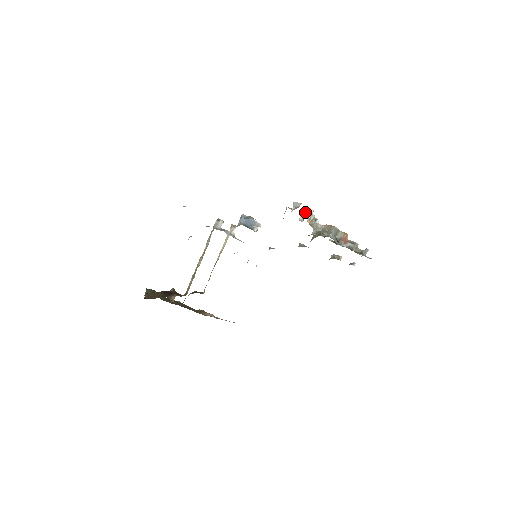
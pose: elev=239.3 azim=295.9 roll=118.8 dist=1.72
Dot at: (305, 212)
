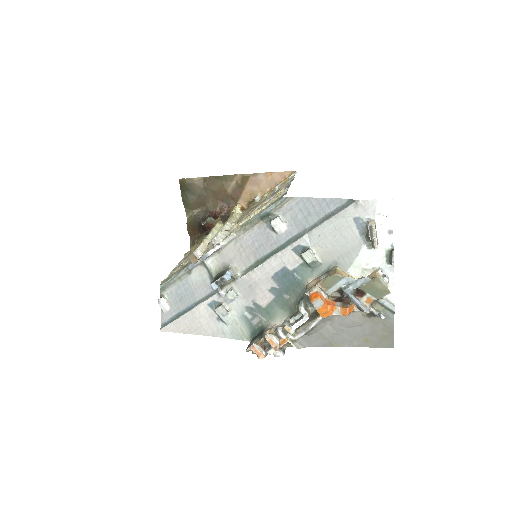
Dot at: (267, 354)
